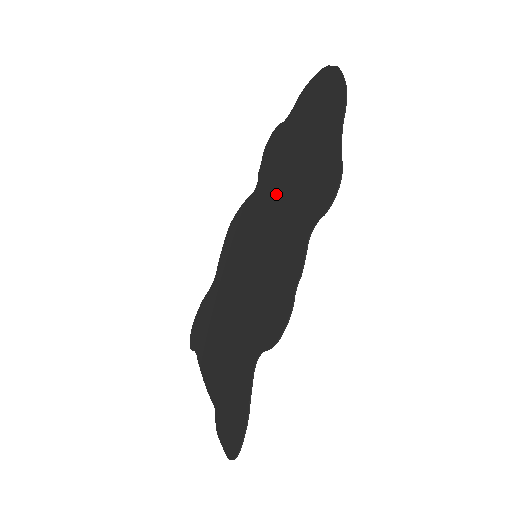
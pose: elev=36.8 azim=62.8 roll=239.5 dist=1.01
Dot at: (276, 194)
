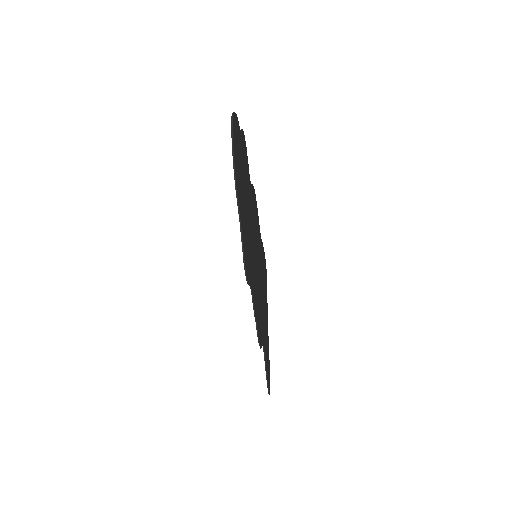
Dot at: occluded
